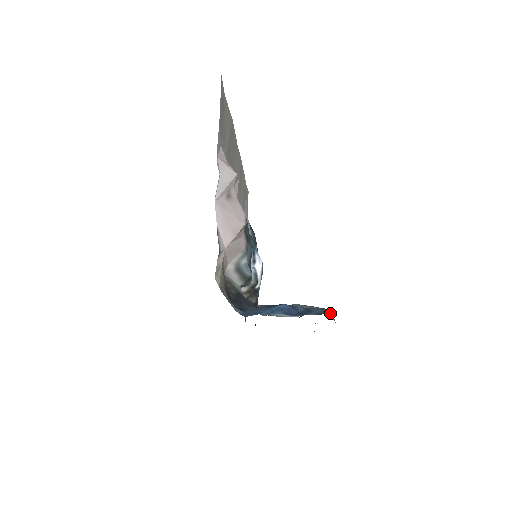
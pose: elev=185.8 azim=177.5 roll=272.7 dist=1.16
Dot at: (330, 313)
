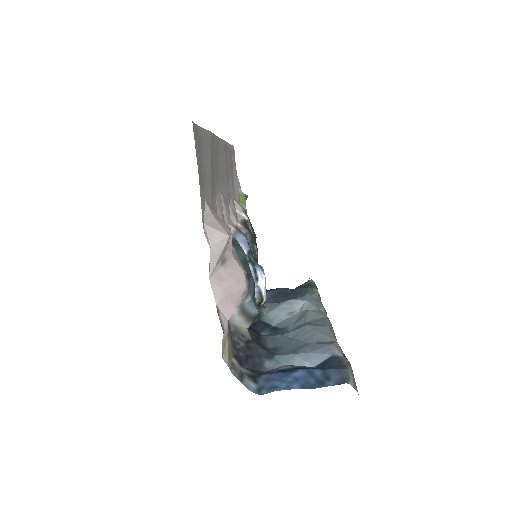
Dot at: (349, 377)
